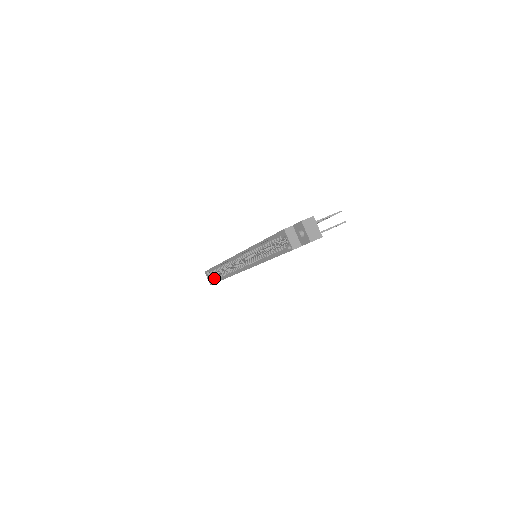
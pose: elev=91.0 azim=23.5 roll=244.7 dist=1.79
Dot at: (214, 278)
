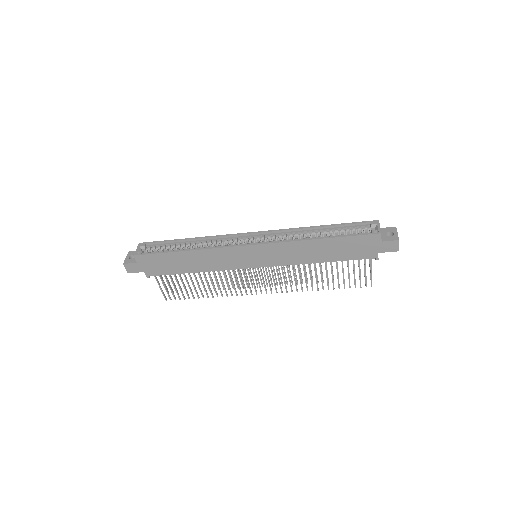
Dot at: (153, 251)
